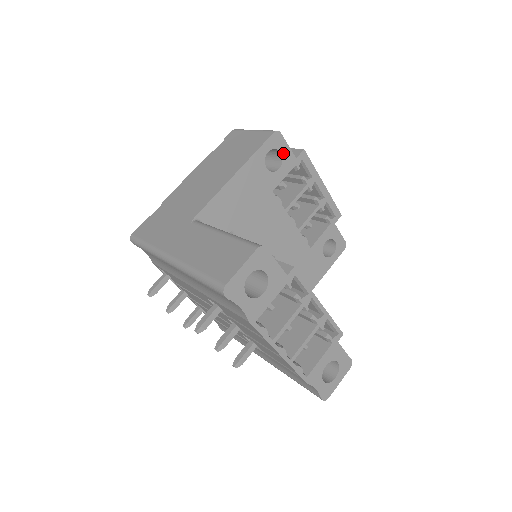
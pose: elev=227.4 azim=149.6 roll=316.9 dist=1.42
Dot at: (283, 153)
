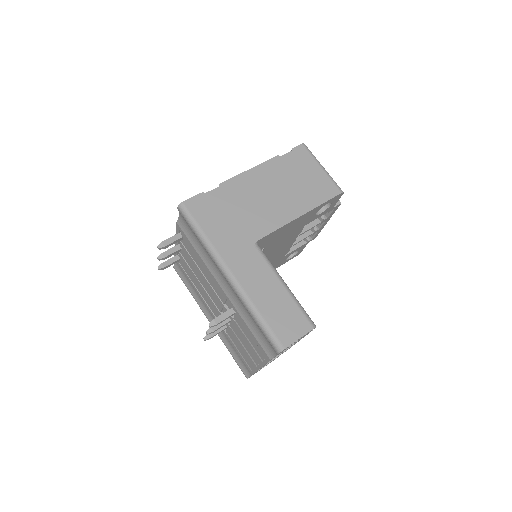
Dot at: (332, 205)
